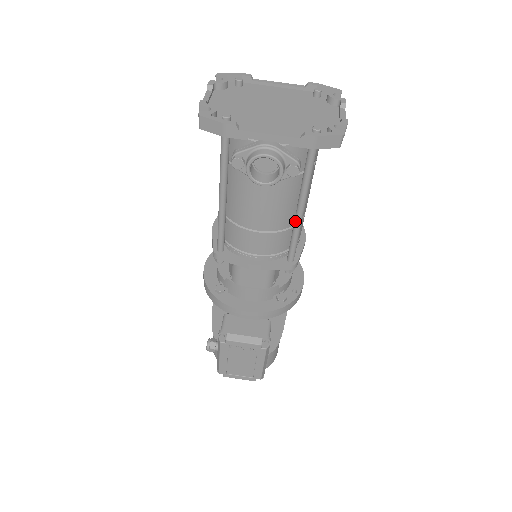
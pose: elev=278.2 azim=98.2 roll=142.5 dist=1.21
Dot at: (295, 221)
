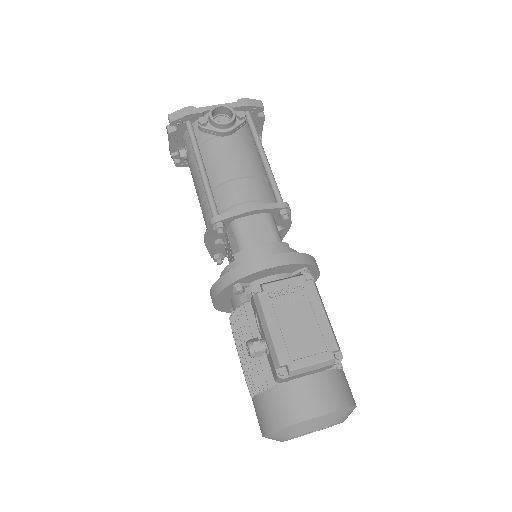
Dot at: (265, 167)
